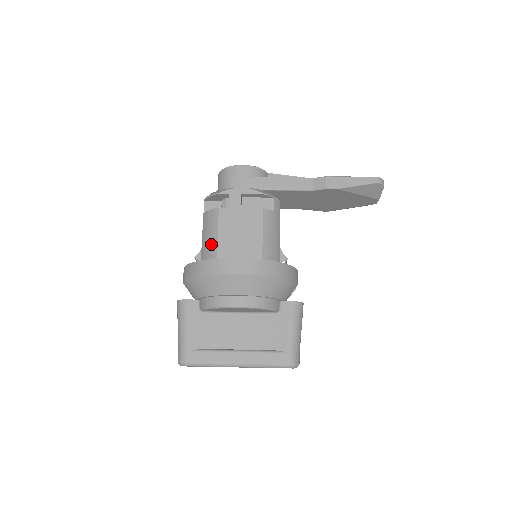
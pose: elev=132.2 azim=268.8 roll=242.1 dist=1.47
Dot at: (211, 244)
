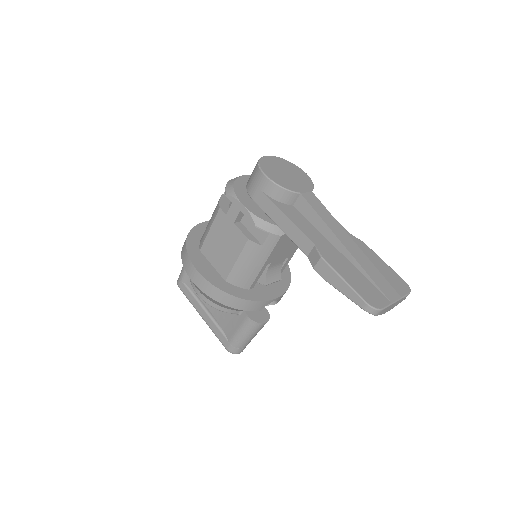
Dot at: (206, 231)
